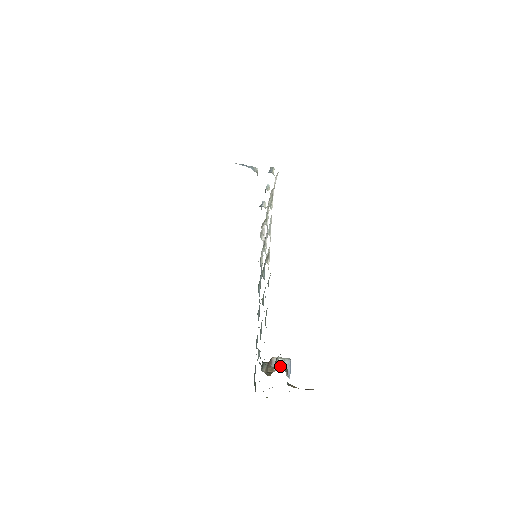
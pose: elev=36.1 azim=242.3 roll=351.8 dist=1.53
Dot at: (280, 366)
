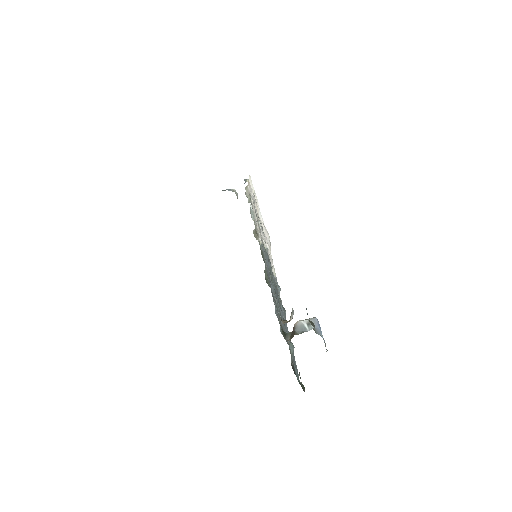
Dot at: (306, 328)
